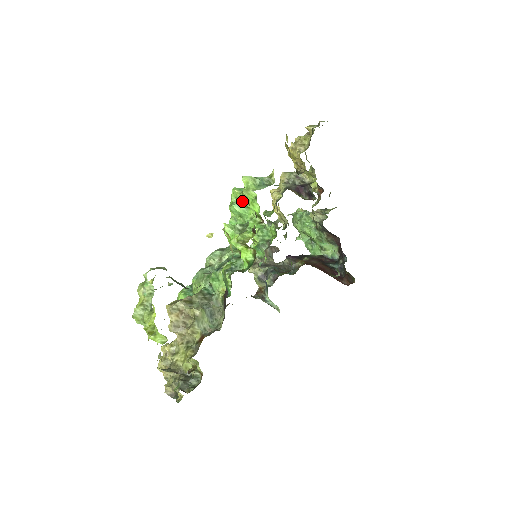
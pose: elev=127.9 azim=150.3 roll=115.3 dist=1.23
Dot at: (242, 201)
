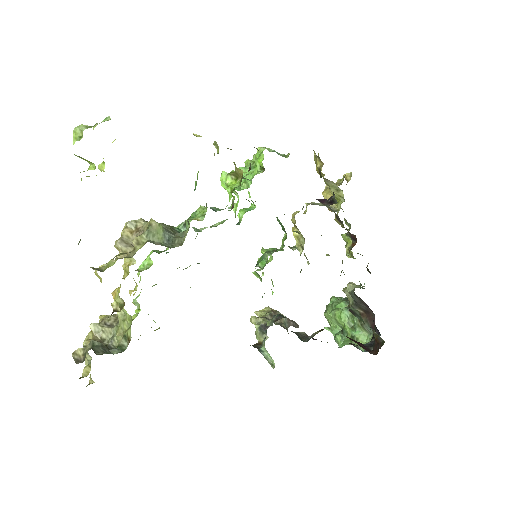
Dot at: occluded
